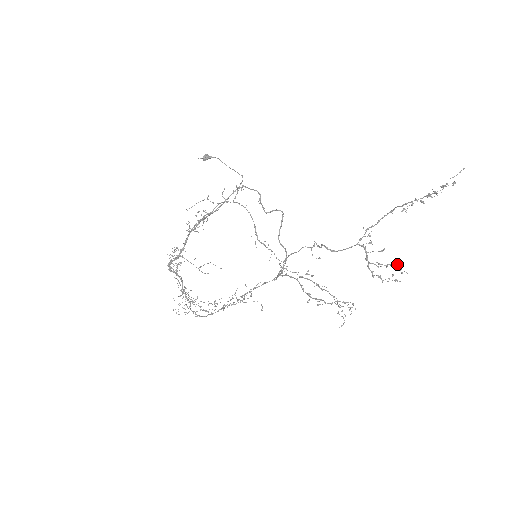
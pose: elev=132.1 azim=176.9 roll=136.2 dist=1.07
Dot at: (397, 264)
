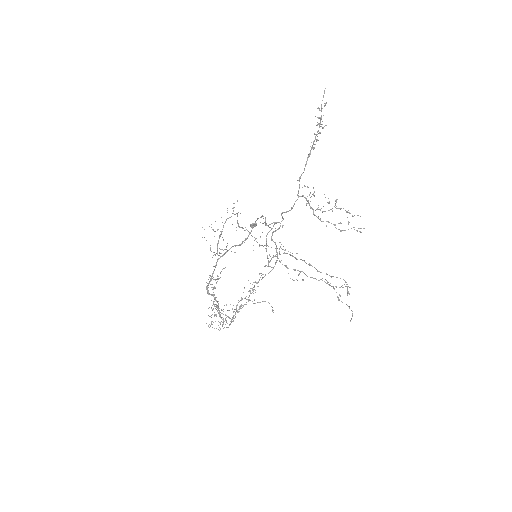
Dot at: occluded
